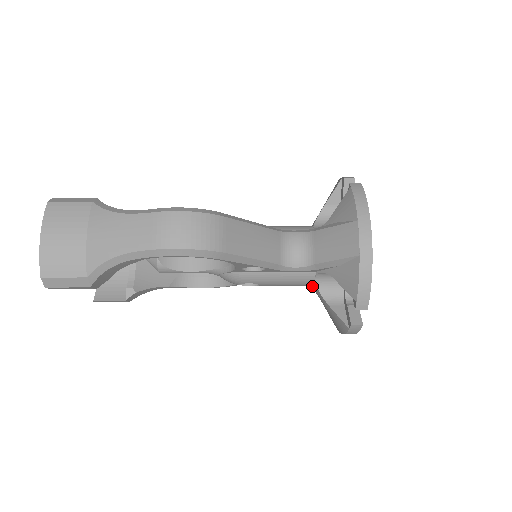
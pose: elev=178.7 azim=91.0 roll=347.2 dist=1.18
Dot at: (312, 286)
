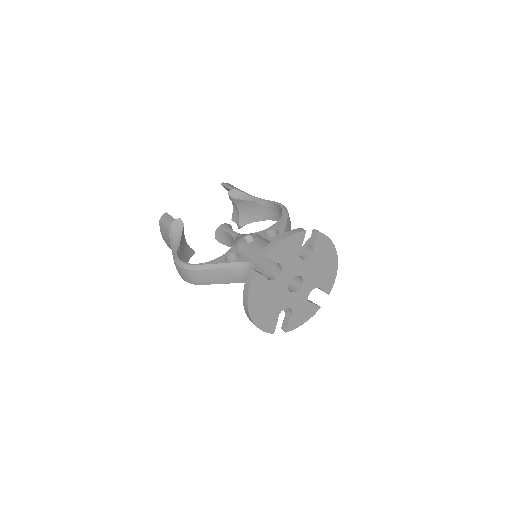
Dot at: occluded
